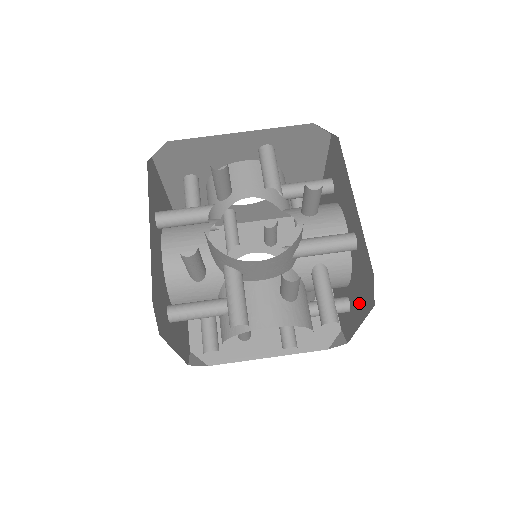
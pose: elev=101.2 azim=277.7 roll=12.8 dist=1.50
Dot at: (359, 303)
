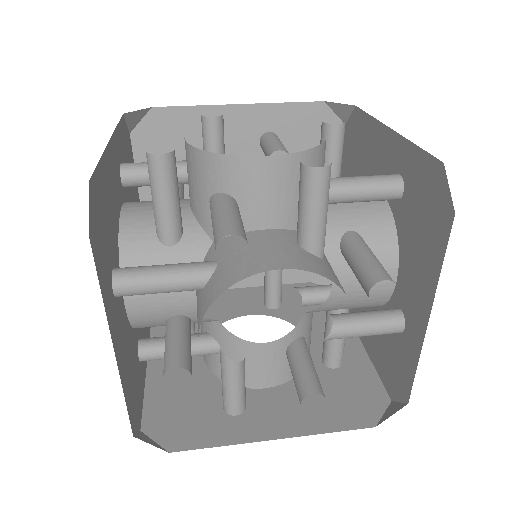
Dot at: (421, 273)
